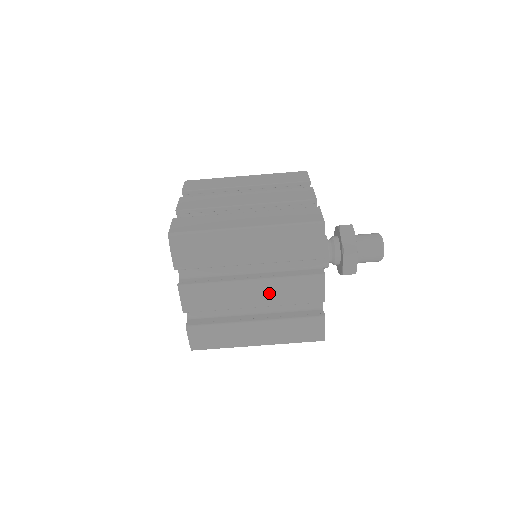
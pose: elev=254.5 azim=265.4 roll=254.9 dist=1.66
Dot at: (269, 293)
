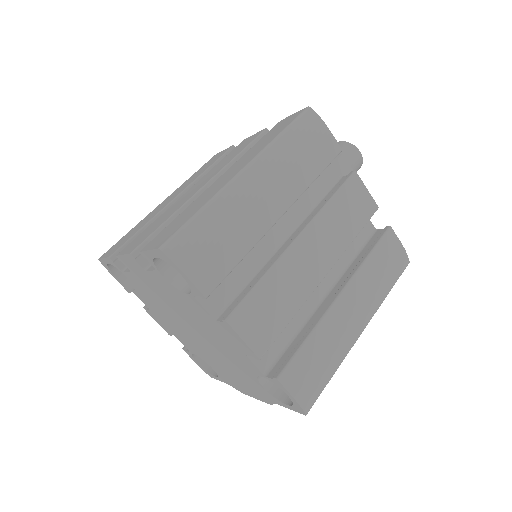
Dot at: (326, 241)
